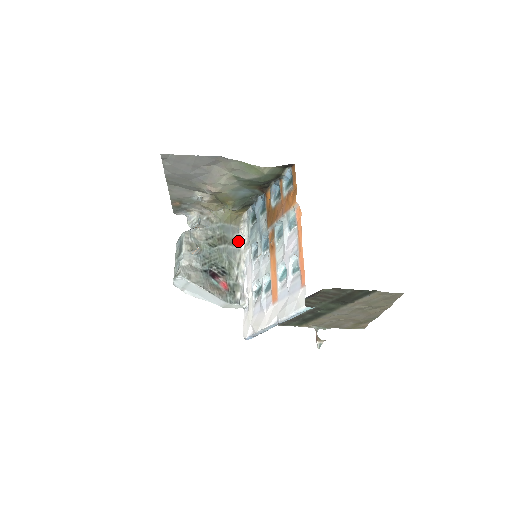
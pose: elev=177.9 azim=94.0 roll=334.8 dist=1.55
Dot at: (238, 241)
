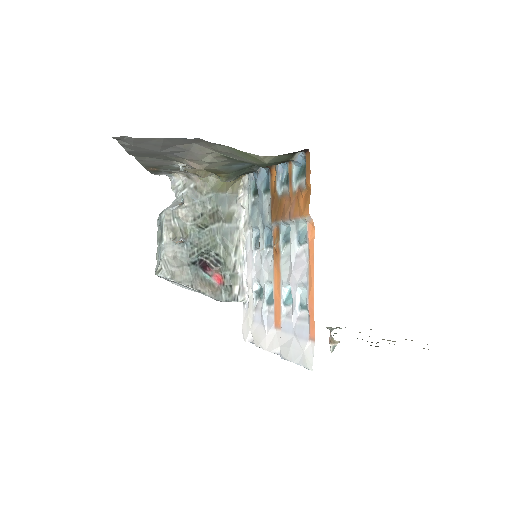
Dot at: (236, 215)
